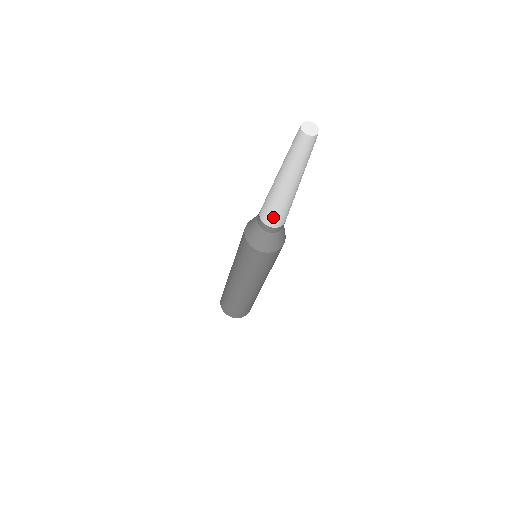
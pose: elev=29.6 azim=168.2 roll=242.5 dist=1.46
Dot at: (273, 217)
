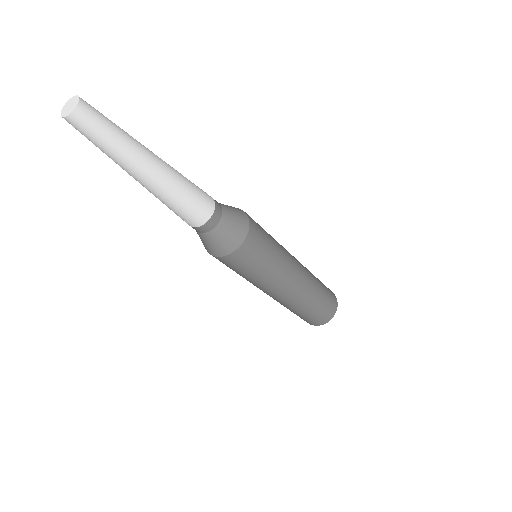
Dot at: (188, 215)
